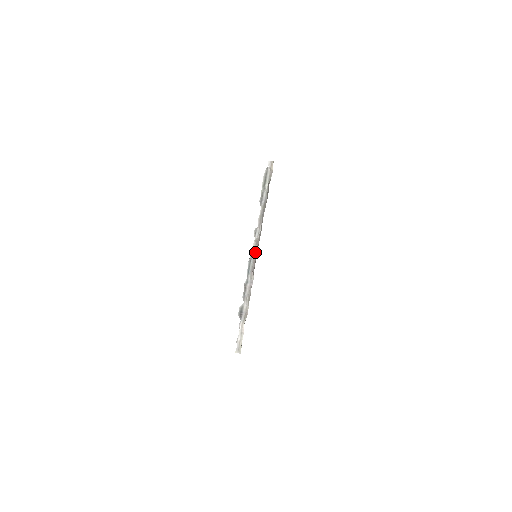
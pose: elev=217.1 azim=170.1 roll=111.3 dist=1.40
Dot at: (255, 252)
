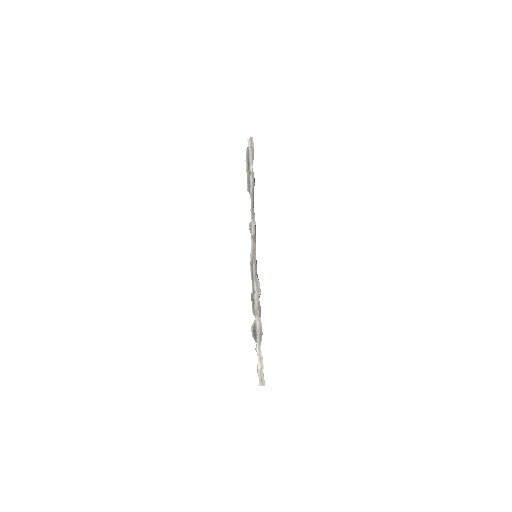
Dot at: (255, 252)
